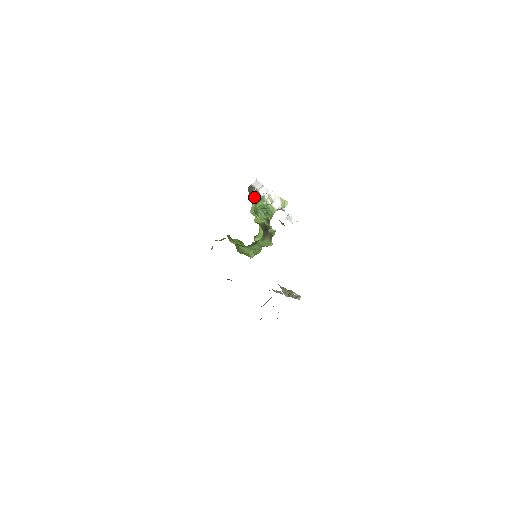
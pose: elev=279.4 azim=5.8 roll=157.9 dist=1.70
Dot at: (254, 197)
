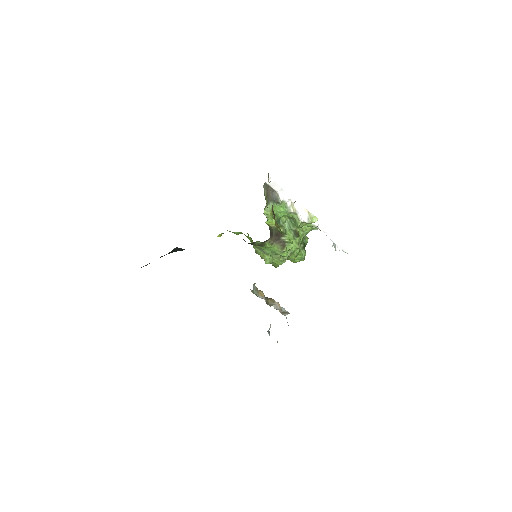
Dot at: (272, 198)
